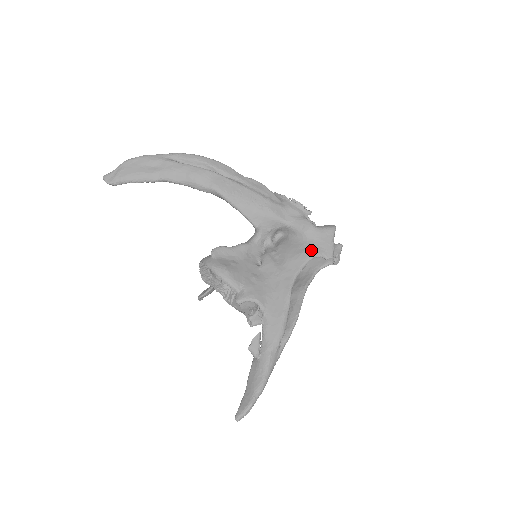
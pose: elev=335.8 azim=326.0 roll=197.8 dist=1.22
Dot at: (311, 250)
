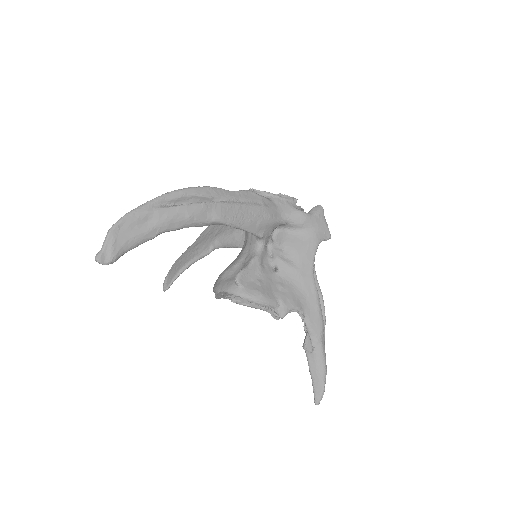
Dot at: (315, 239)
